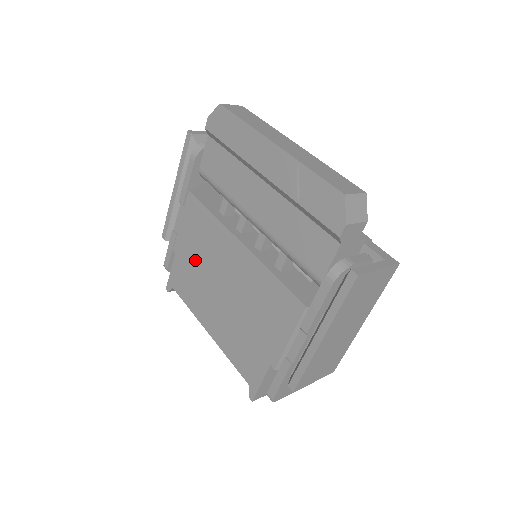
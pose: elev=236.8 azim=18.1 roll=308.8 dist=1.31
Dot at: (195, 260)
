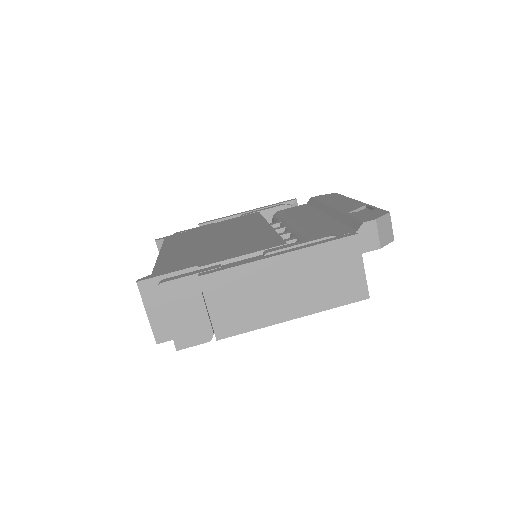
Dot at: (212, 230)
